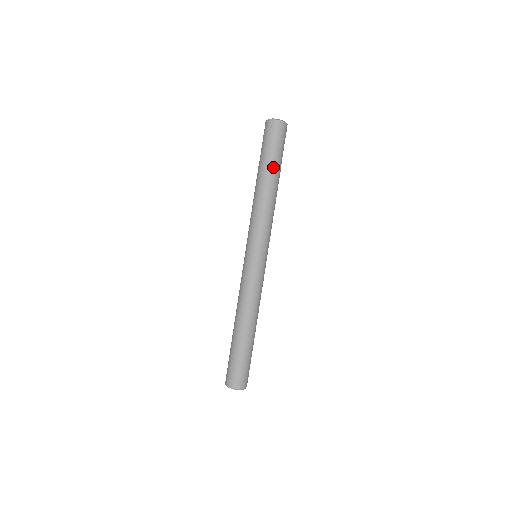
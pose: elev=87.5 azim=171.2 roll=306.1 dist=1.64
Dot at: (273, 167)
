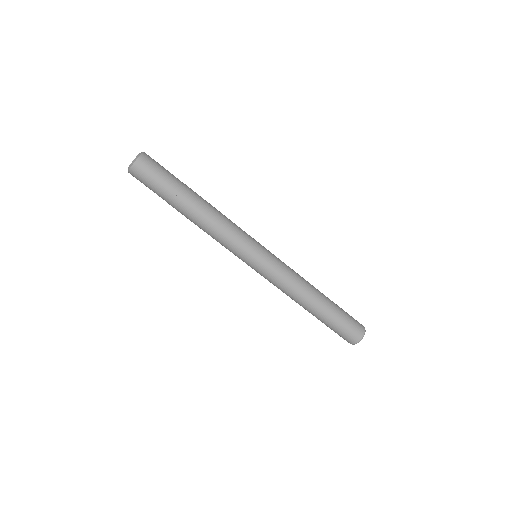
Dot at: (183, 192)
